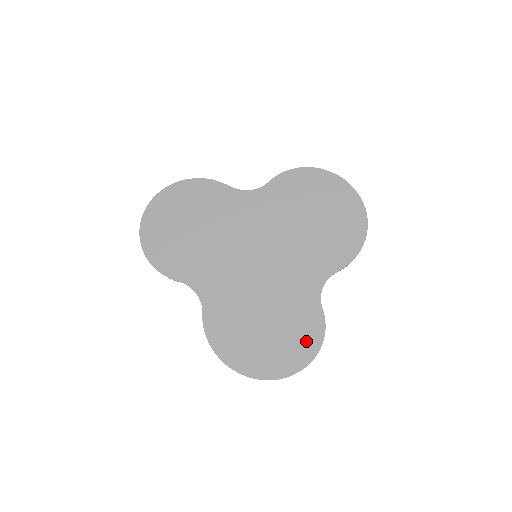
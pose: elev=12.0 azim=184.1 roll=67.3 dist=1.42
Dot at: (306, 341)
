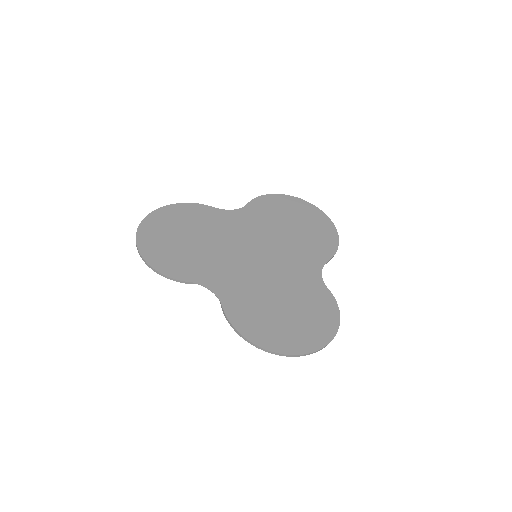
Dot at: (326, 315)
